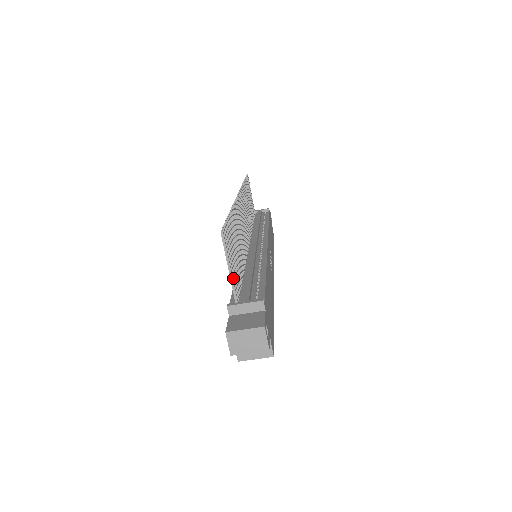
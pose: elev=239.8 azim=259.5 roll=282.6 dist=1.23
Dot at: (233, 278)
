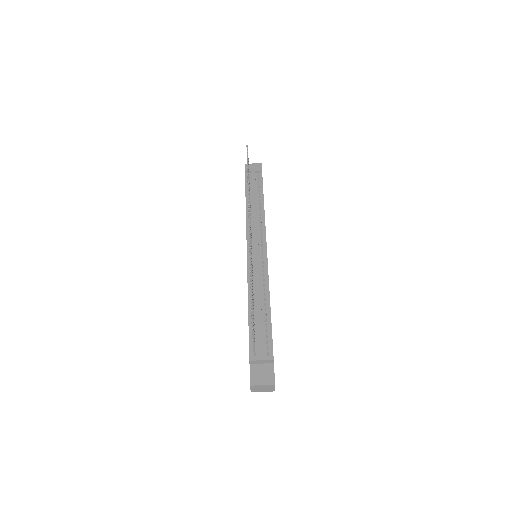
Dot at: occluded
